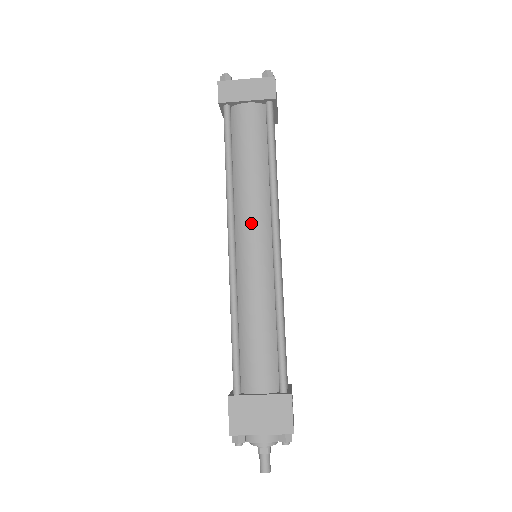
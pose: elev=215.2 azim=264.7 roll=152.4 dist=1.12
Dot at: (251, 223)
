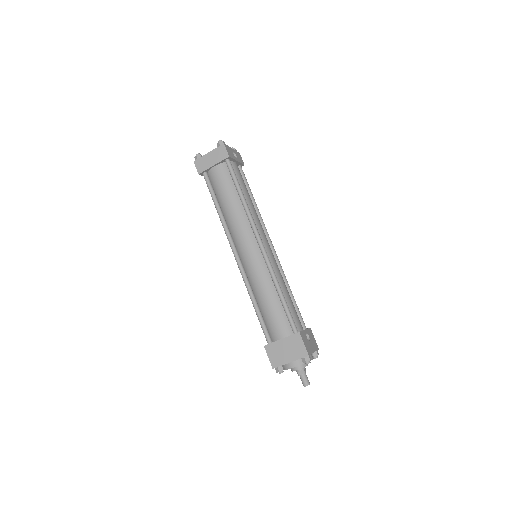
Dot at: (242, 238)
